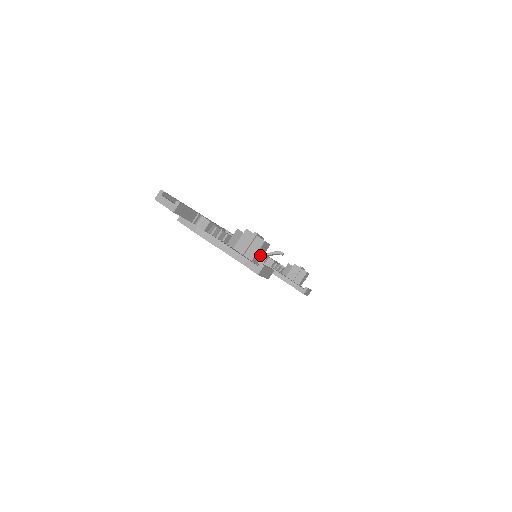
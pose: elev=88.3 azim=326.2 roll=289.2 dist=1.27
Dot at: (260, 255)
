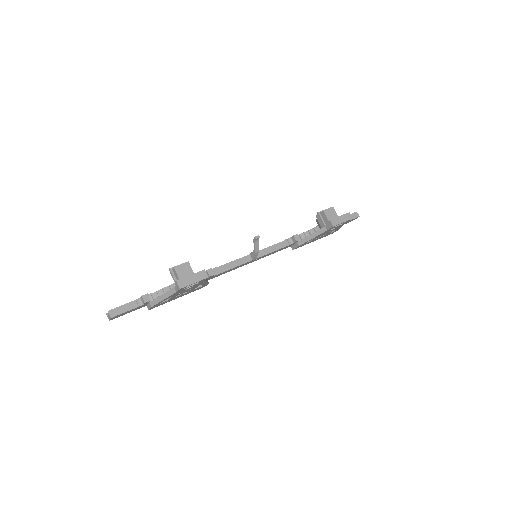
Dot at: (188, 274)
